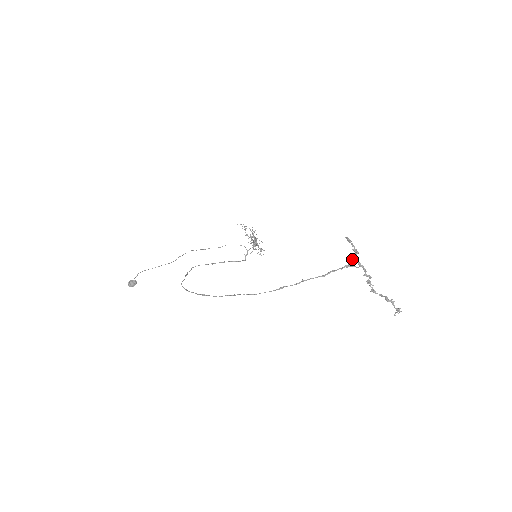
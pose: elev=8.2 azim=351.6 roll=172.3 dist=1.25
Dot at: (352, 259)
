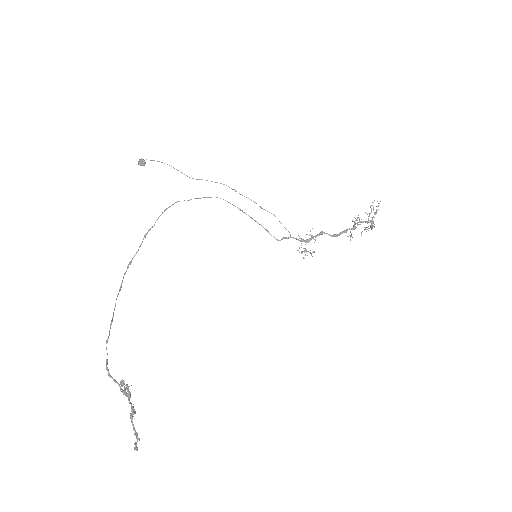
Dot at: (123, 390)
